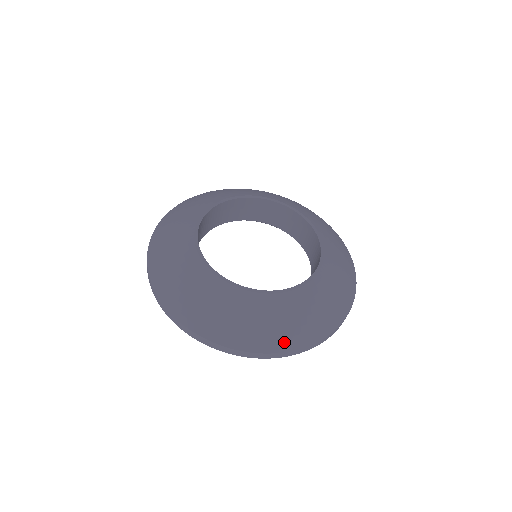
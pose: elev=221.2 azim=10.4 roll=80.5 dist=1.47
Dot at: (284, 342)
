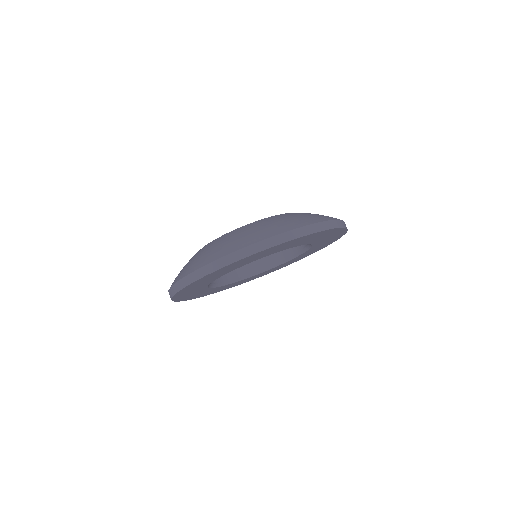
Dot at: (314, 219)
